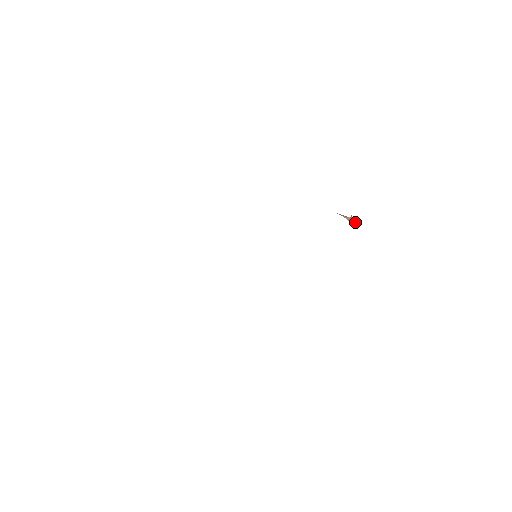
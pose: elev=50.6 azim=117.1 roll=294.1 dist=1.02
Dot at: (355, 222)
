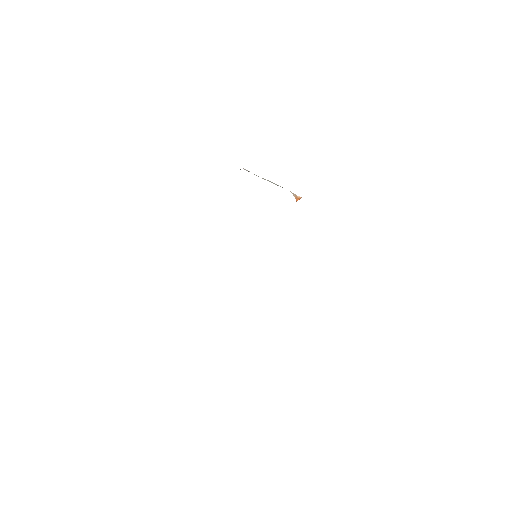
Dot at: (301, 197)
